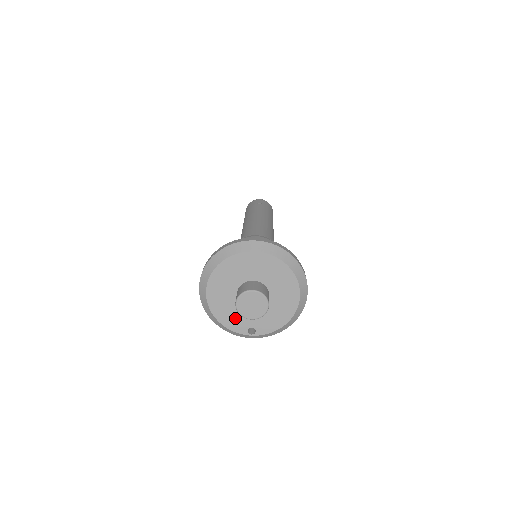
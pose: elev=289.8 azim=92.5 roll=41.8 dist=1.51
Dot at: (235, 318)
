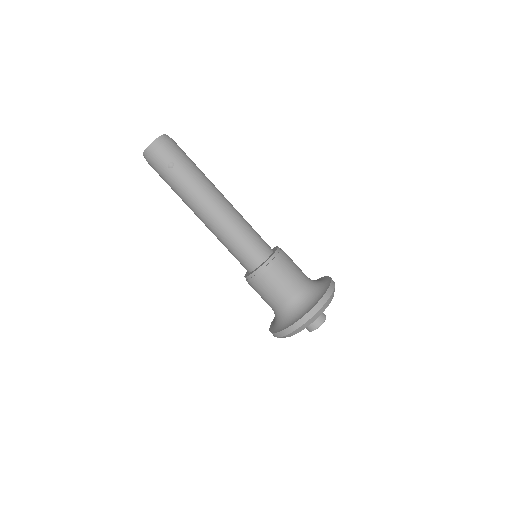
Dot at: occluded
